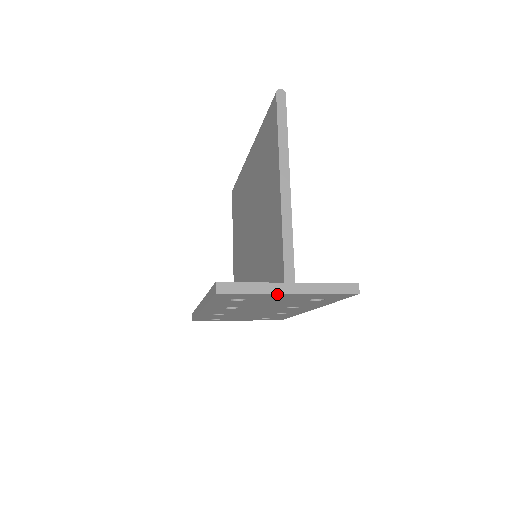
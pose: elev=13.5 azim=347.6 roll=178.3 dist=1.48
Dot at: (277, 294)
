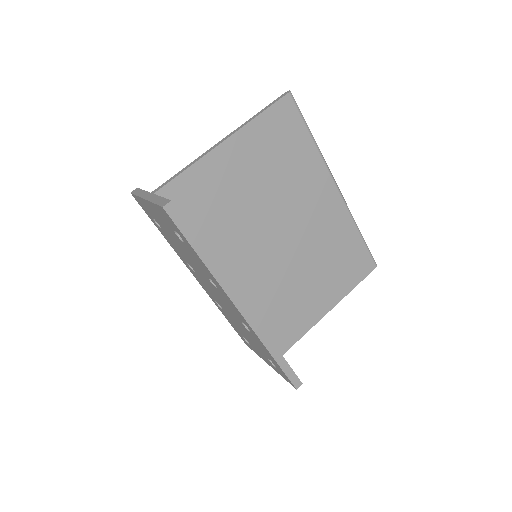
Dot at: (145, 201)
